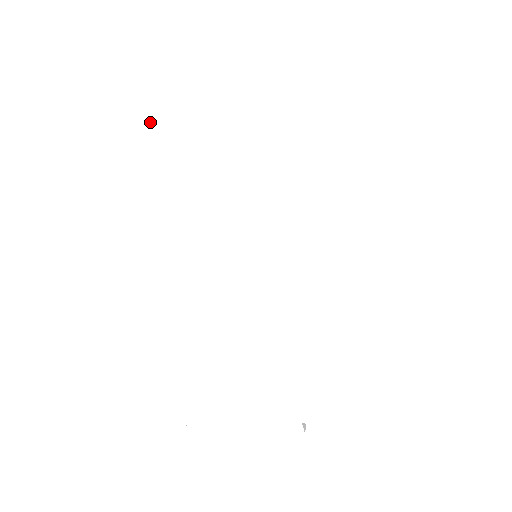
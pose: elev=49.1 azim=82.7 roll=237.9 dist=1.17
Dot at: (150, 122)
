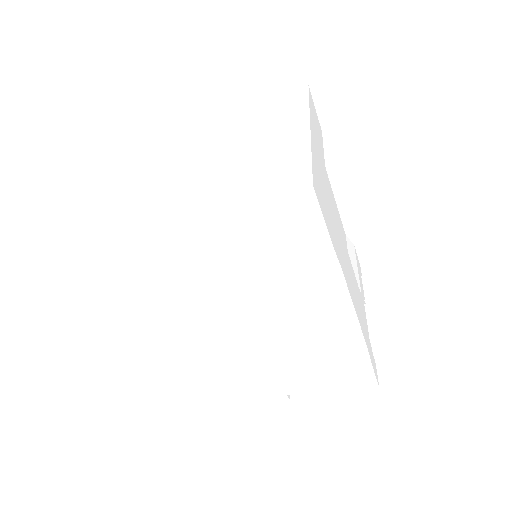
Dot at: (100, 266)
